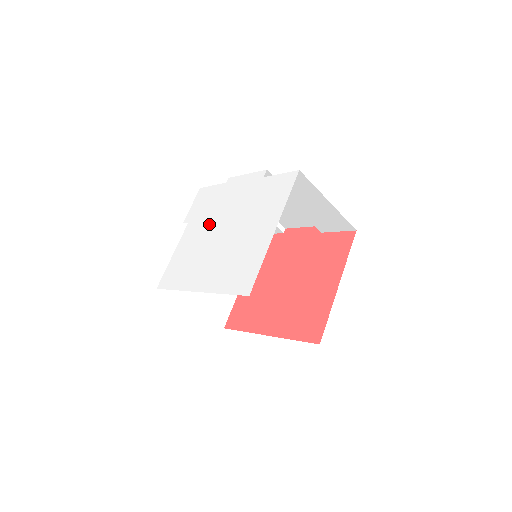
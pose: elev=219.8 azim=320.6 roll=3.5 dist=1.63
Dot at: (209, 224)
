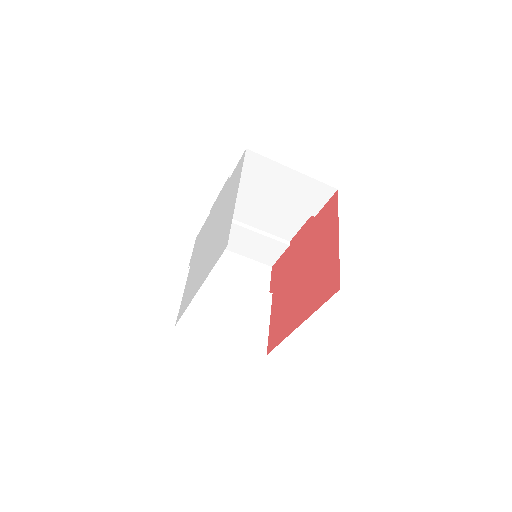
Dot at: (202, 247)
